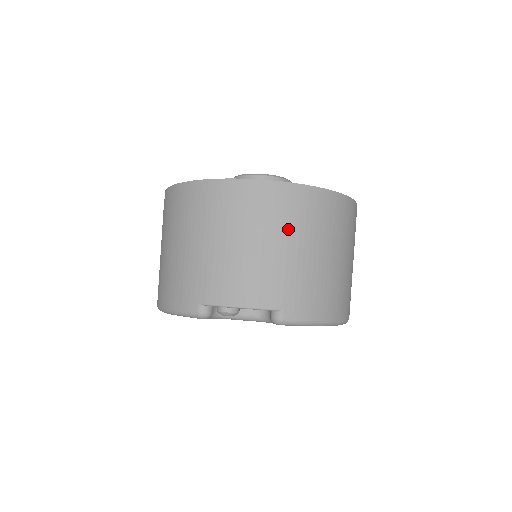
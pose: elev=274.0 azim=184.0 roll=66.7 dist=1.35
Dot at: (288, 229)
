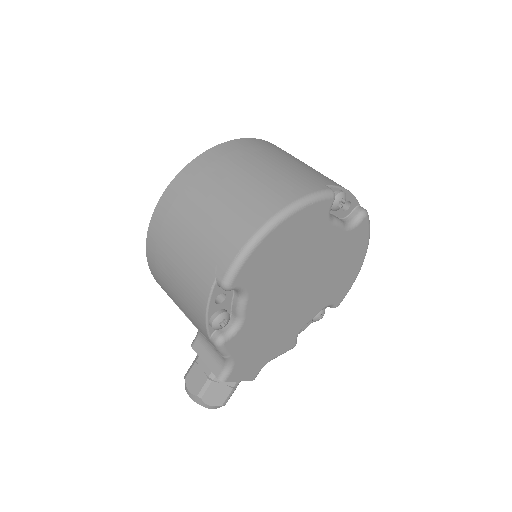
Dot at: occluded
